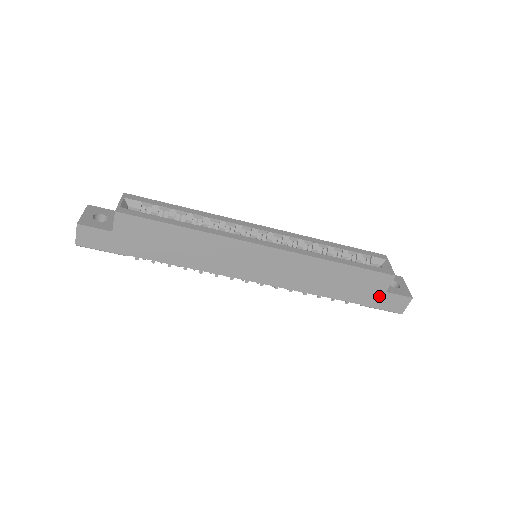
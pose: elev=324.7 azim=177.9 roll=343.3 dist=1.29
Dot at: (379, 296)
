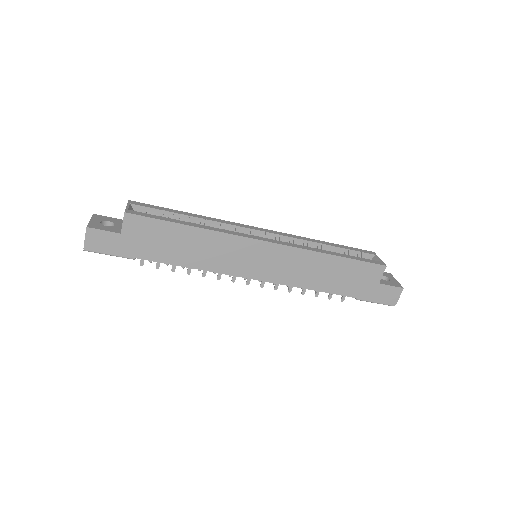
Dot at: (373, 288)
